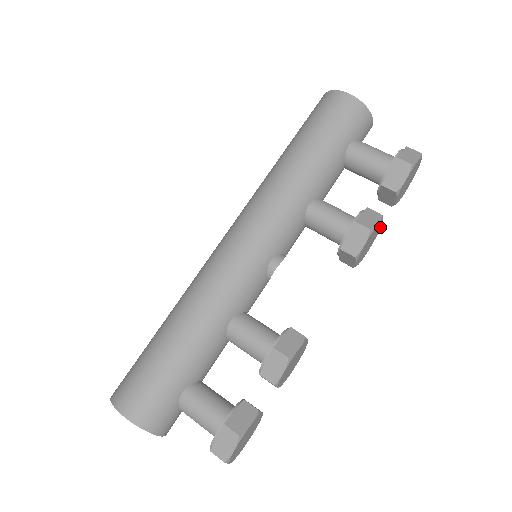
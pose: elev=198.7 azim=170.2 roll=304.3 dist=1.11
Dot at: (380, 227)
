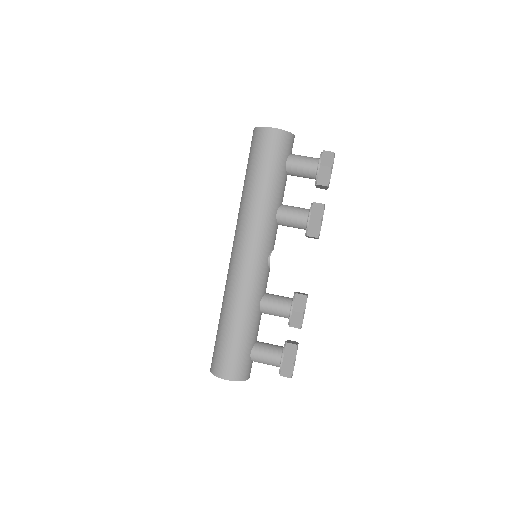
Dot at: occluded
